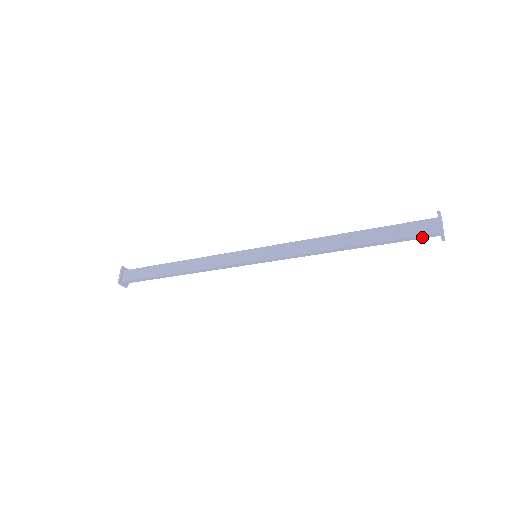
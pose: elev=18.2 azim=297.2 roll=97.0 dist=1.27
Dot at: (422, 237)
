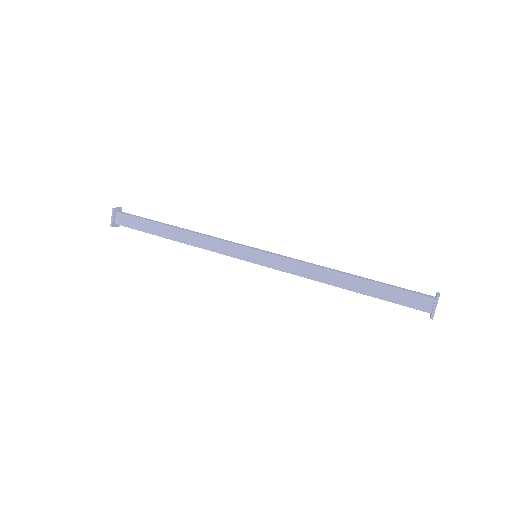
Dot at: (414, 308)
